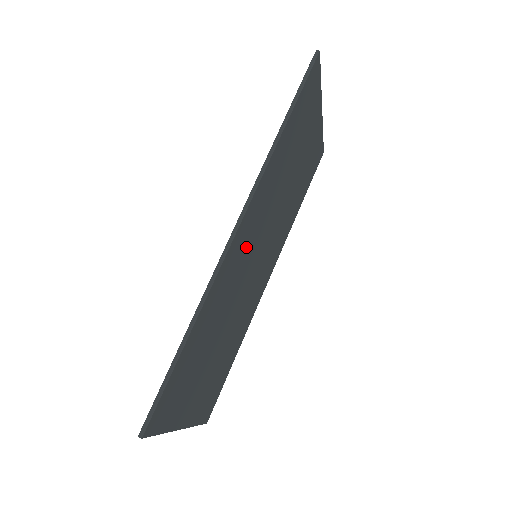
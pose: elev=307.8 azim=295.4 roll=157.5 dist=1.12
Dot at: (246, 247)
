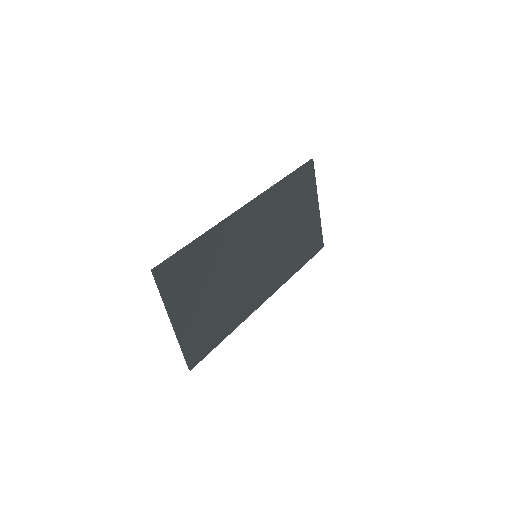
Dot at: (248, 232)
